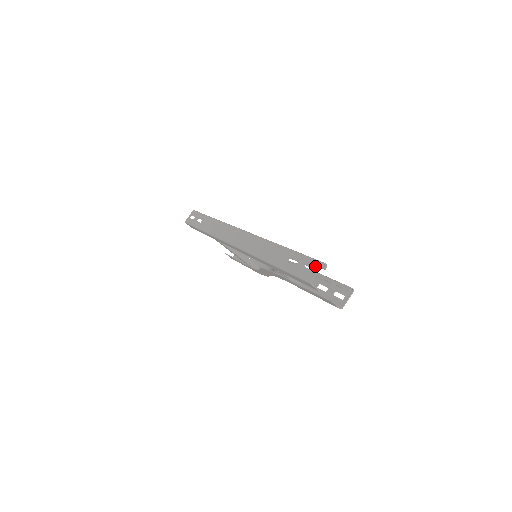
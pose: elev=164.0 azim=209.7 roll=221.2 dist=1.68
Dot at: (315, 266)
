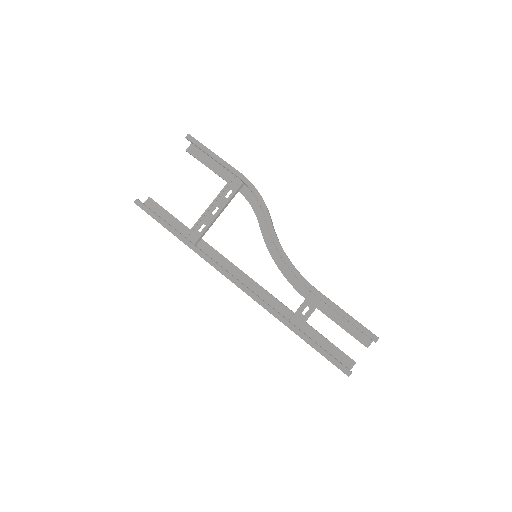
Dot at: (343, 372)
